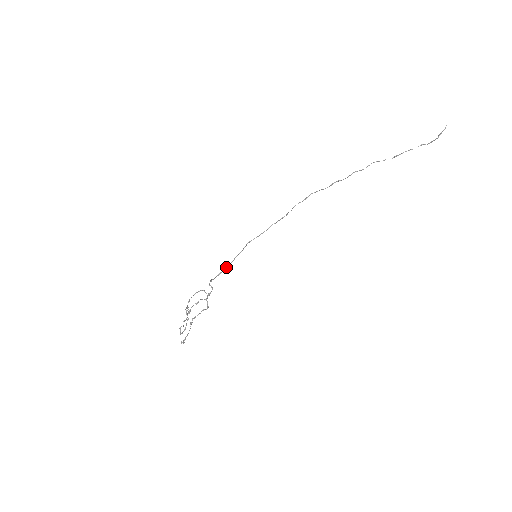
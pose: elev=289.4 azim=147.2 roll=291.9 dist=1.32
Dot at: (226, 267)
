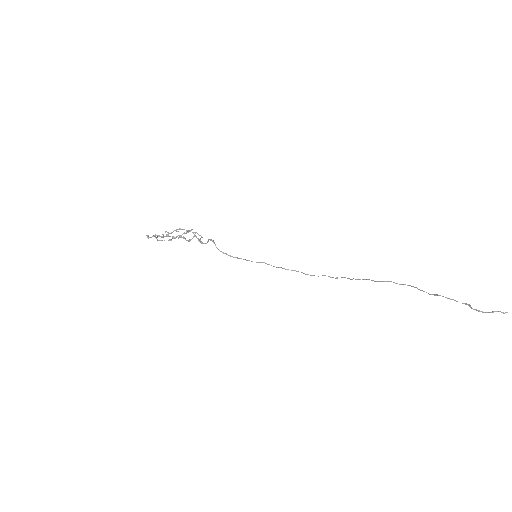
Dot at: (234, 257)
